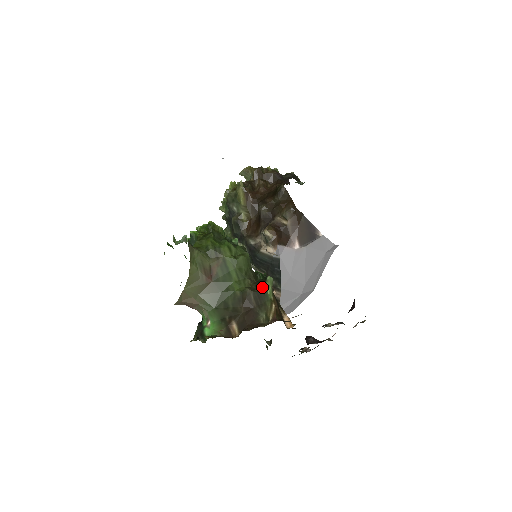
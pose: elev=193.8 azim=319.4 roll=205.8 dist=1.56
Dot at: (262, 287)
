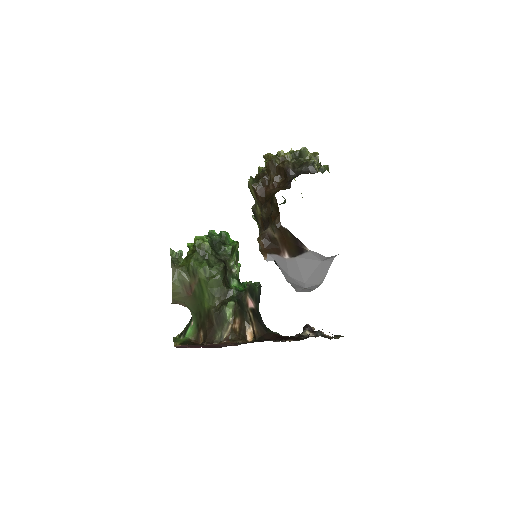
Dot at: (222, 310)
